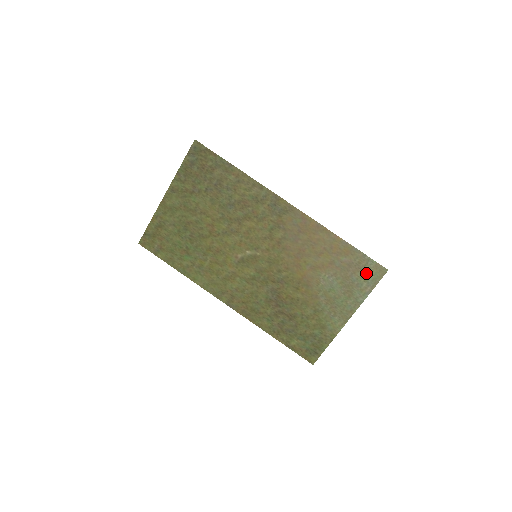
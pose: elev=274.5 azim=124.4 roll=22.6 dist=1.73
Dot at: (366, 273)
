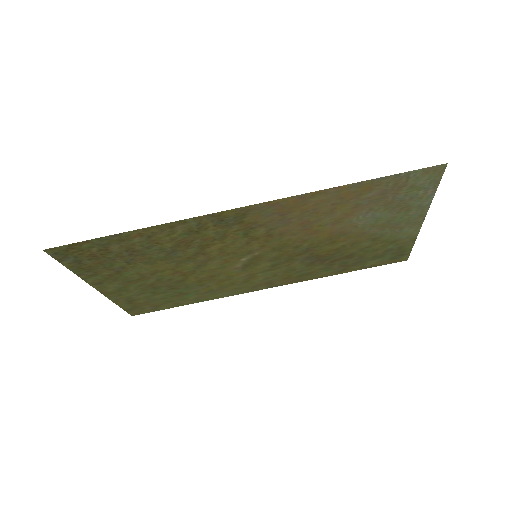
Dot at: (414, 184)
